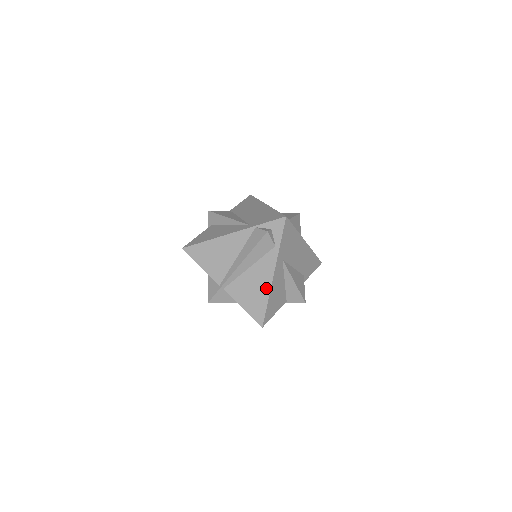
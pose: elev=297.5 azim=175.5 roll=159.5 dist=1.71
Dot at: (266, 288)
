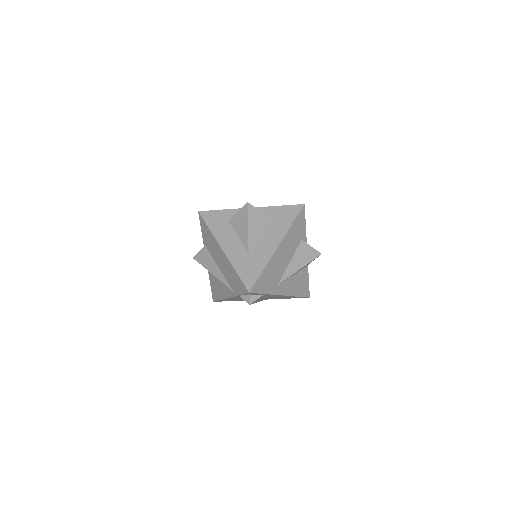
Dot at: occluded
